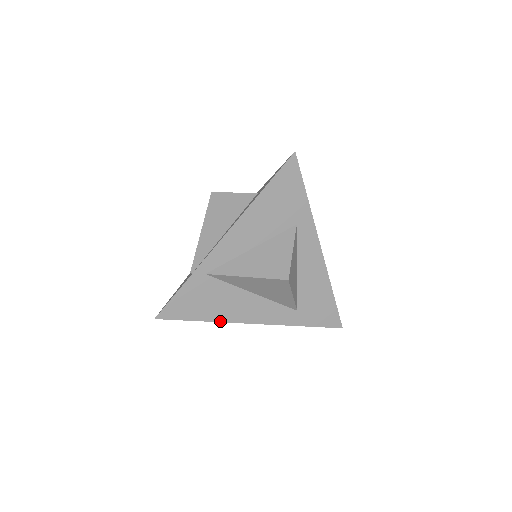
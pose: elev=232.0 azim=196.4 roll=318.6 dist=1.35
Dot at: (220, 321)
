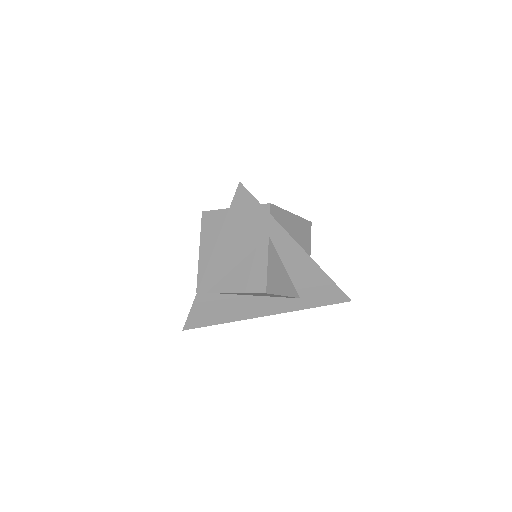
Dot at: occluded
